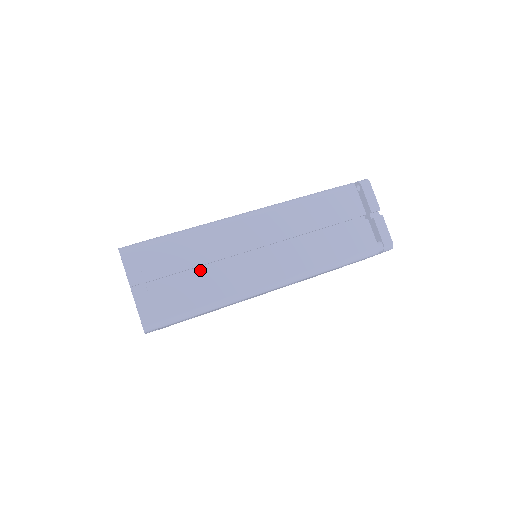
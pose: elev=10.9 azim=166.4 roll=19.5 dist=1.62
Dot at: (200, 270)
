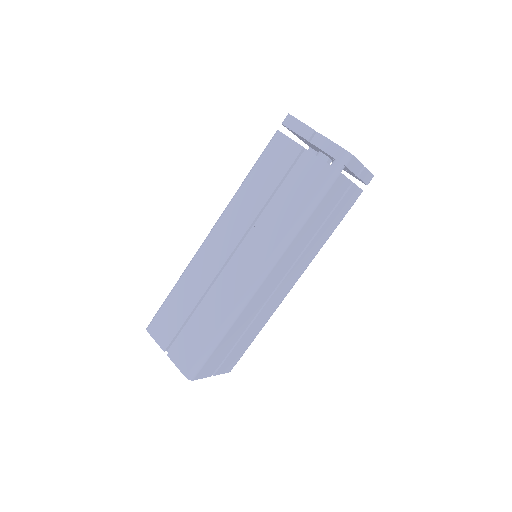
Dot at: occluded
